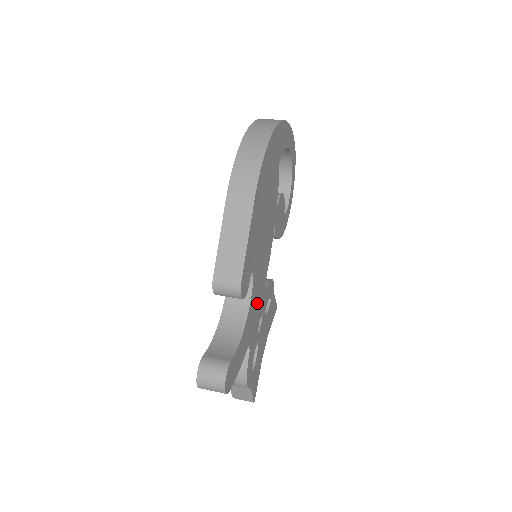
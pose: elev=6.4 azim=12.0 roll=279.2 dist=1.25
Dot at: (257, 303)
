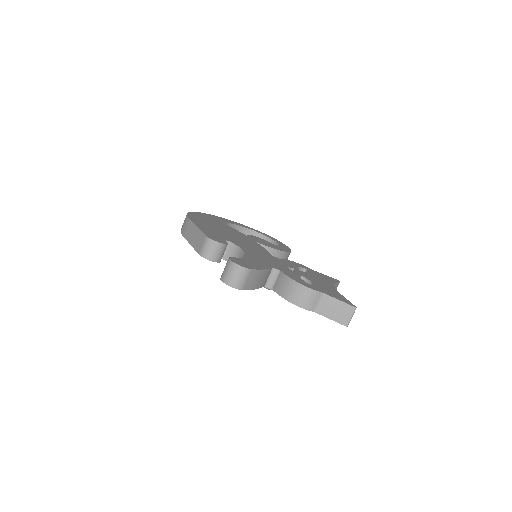
Dot at: (265, 258)
